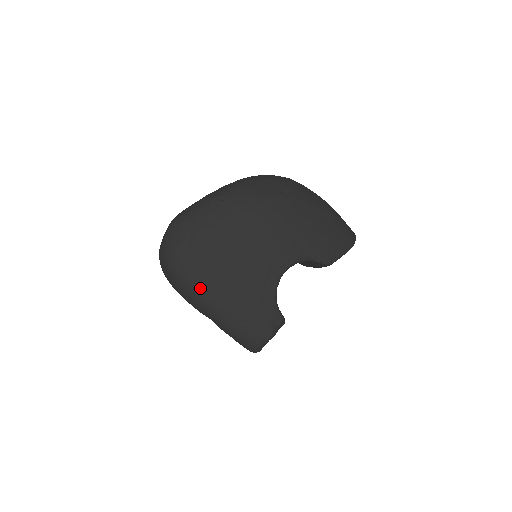
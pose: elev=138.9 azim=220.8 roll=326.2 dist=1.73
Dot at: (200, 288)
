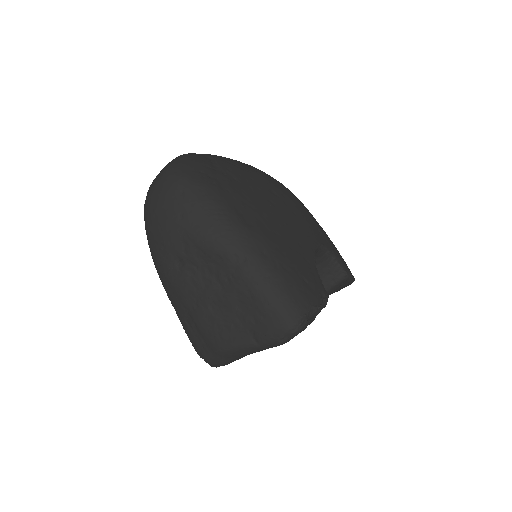
Dot at: (232, 208)
